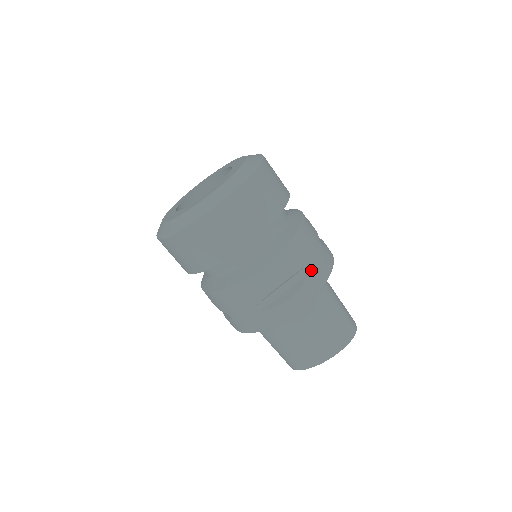
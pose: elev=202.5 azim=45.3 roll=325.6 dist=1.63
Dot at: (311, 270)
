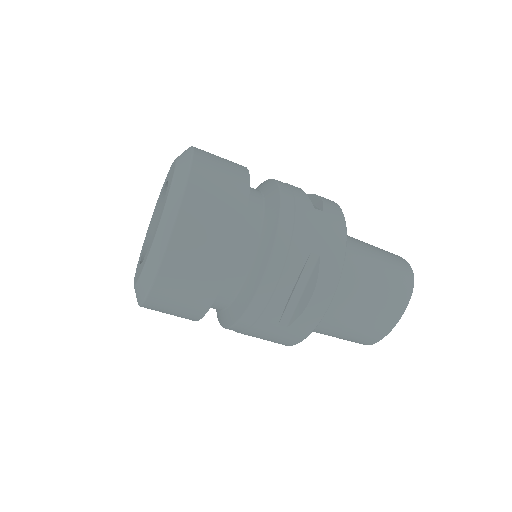
Dot at: (319, 254)
